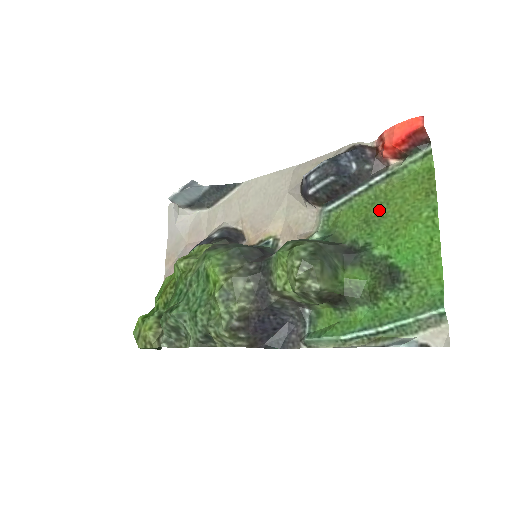
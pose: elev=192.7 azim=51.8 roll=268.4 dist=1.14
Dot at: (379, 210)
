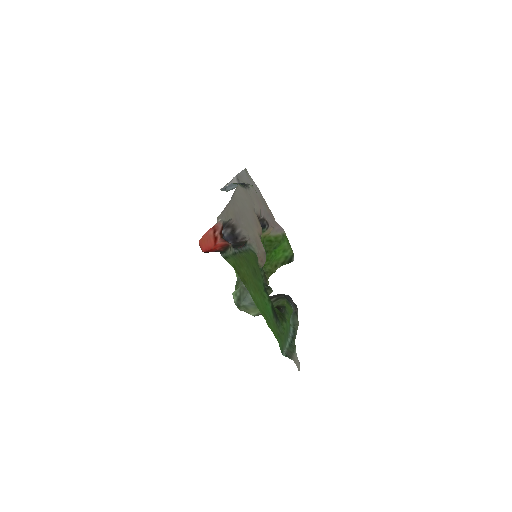
Dot at: (251, 269)
